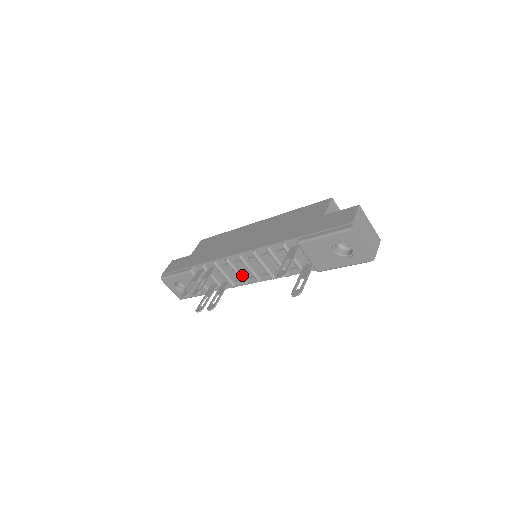
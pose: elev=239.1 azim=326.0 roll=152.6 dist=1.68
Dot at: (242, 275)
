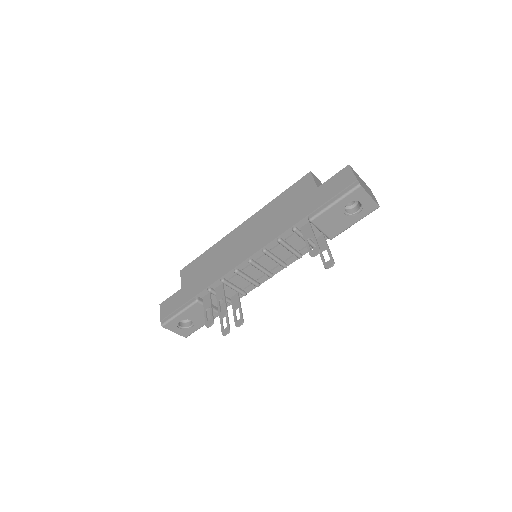
Dot at: (252, 279)
